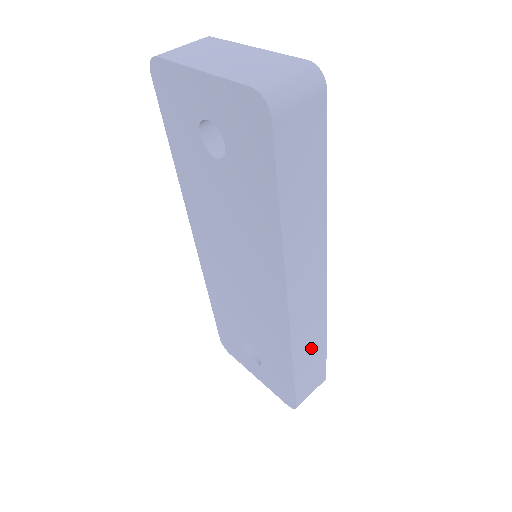
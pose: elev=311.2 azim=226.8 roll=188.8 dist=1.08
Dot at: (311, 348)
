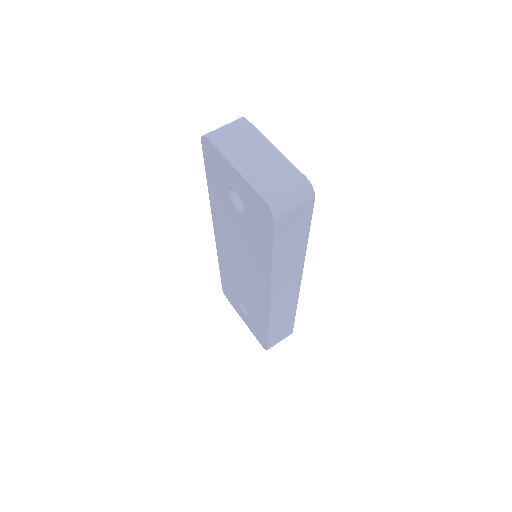
Dot at: (283, 319)
